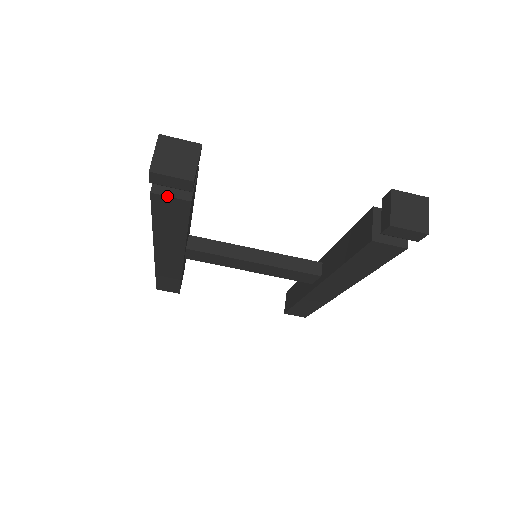
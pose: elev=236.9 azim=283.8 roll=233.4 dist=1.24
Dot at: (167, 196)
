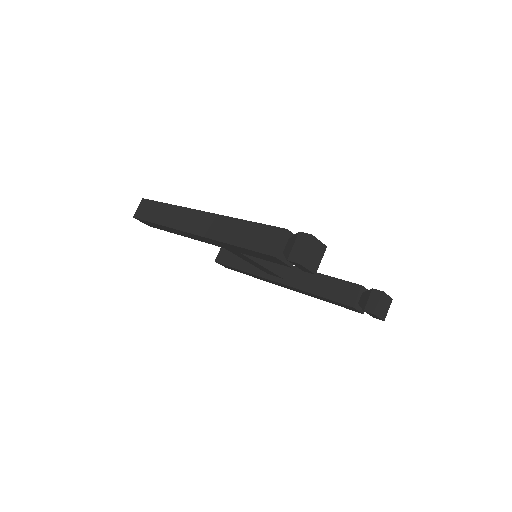
Dot at: (282, 261)
